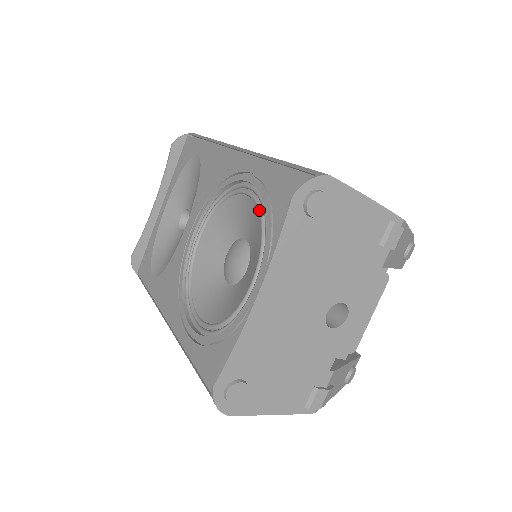
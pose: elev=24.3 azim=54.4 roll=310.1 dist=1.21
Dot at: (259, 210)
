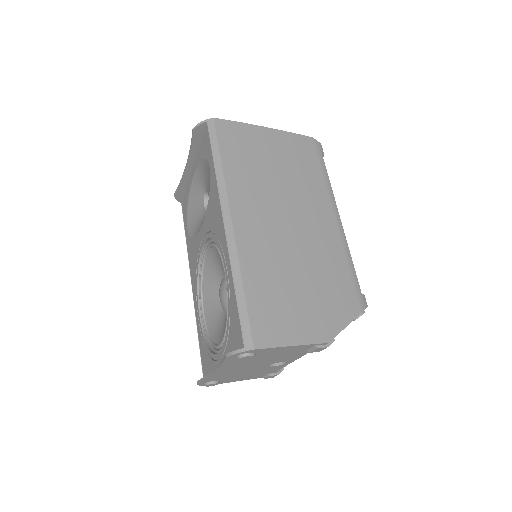
Dot at: (227, 306)
